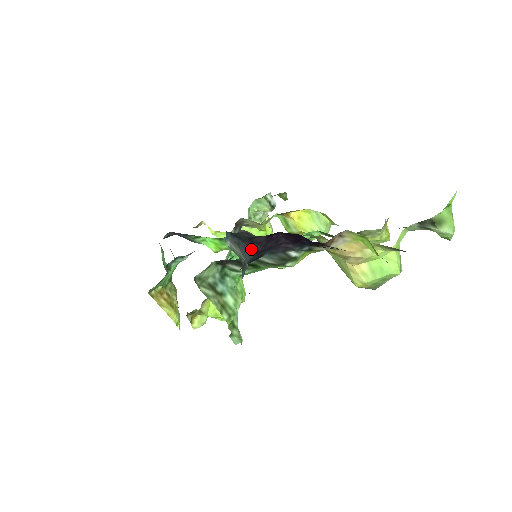
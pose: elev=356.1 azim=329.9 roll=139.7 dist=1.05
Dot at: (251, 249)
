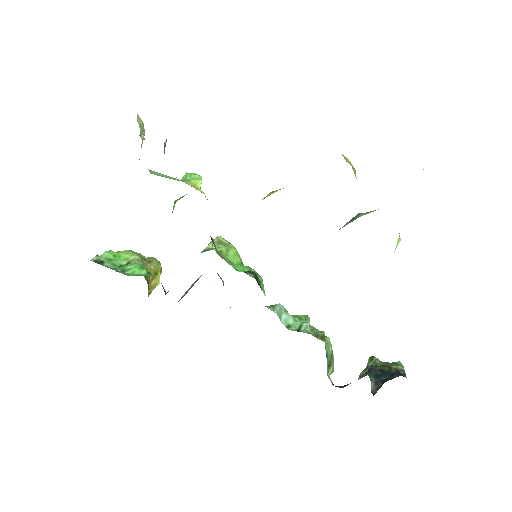
Dot at: occluded
